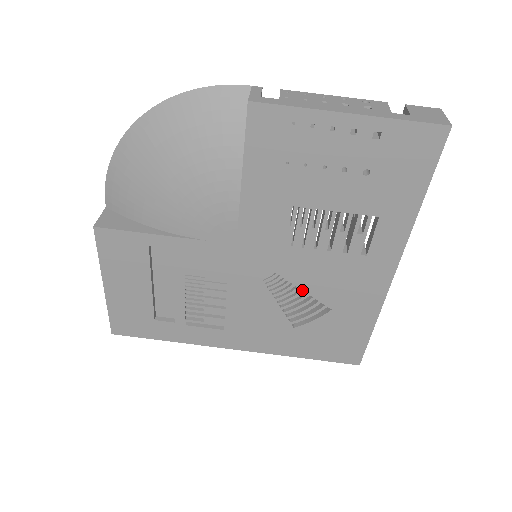
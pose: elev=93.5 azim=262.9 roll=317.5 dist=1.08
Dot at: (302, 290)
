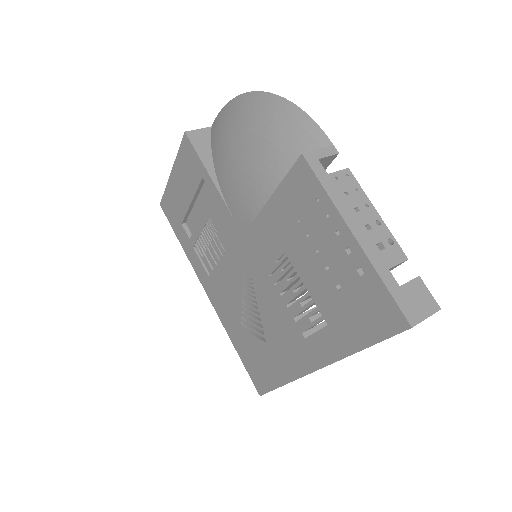
Dot at: (259, 309)
